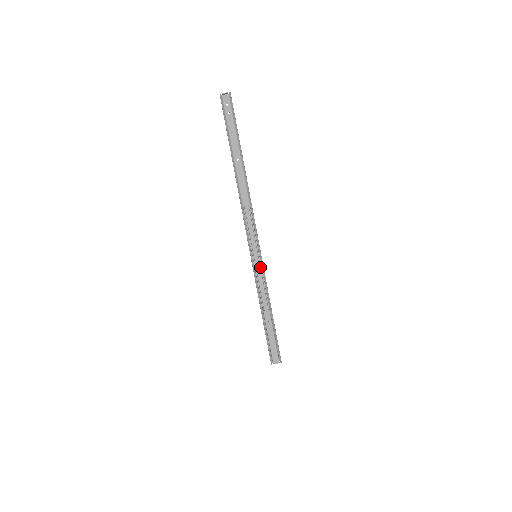
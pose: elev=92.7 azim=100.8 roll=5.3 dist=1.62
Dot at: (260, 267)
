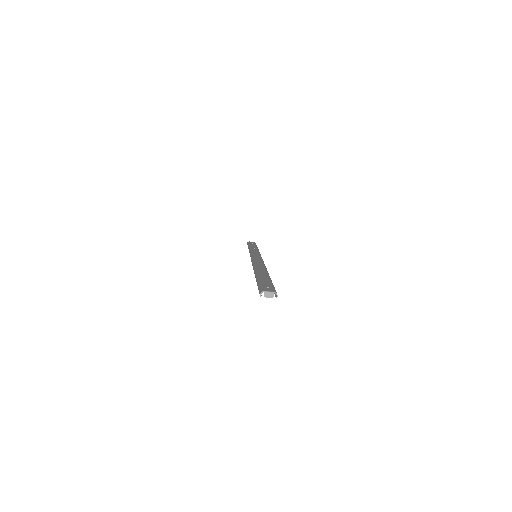
Dot at: occluded
